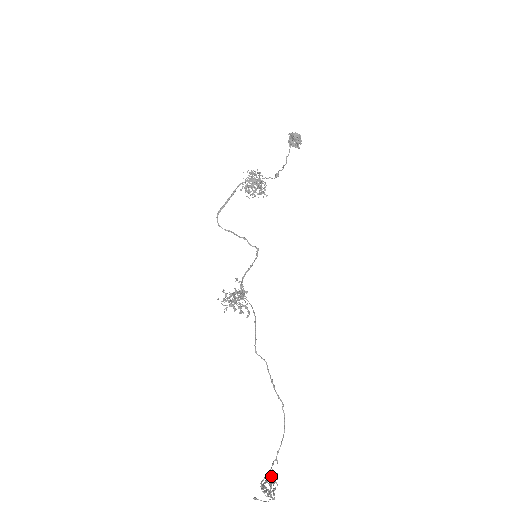
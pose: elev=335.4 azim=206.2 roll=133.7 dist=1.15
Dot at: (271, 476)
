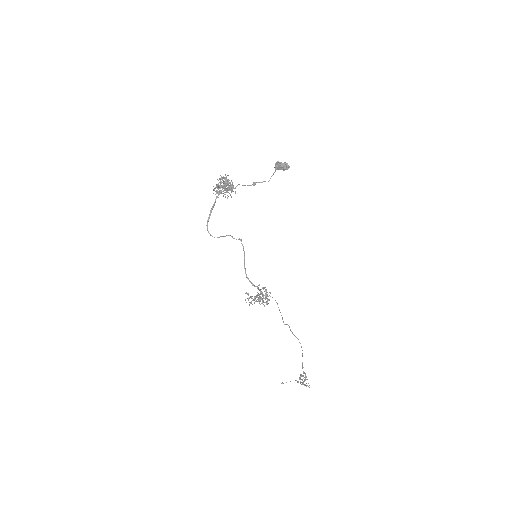
Dot at: (302, 376)
